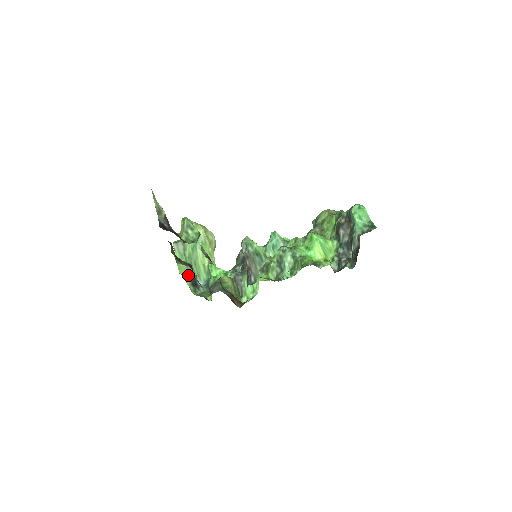
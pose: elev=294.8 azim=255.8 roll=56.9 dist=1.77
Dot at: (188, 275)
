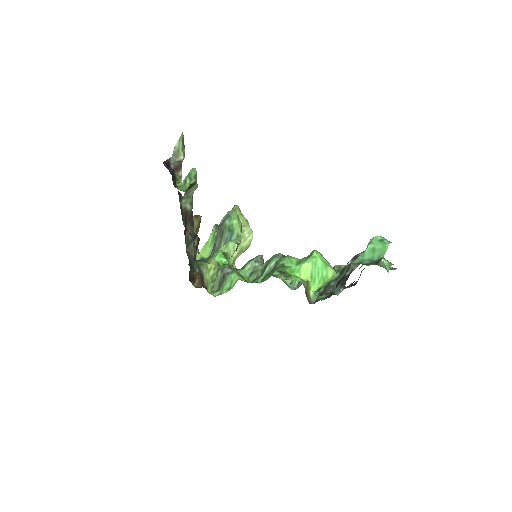
Dot at: occluded
